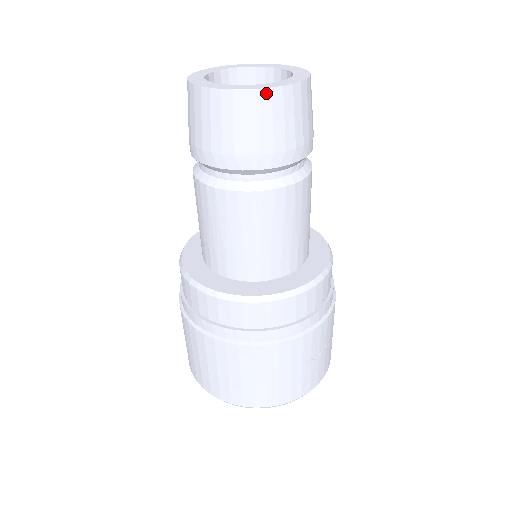
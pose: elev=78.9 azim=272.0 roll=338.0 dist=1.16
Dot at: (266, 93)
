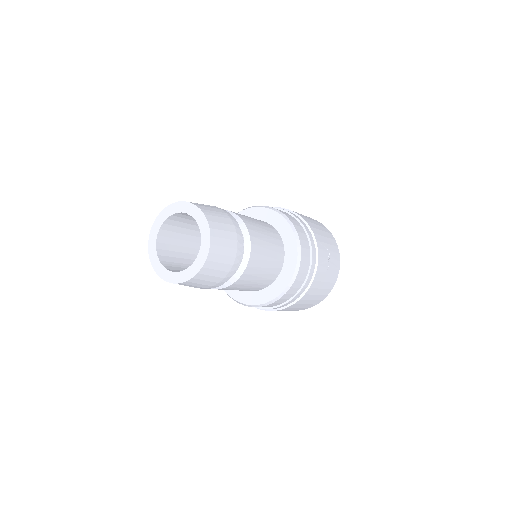
Dot at: (206, 264)
